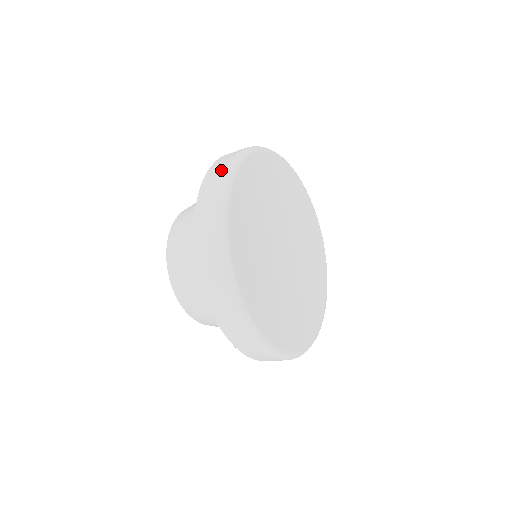
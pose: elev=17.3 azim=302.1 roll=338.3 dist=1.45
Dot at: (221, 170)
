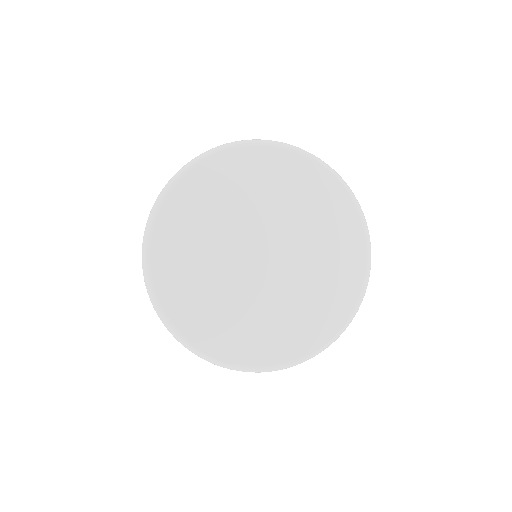
Dot at: occluded
